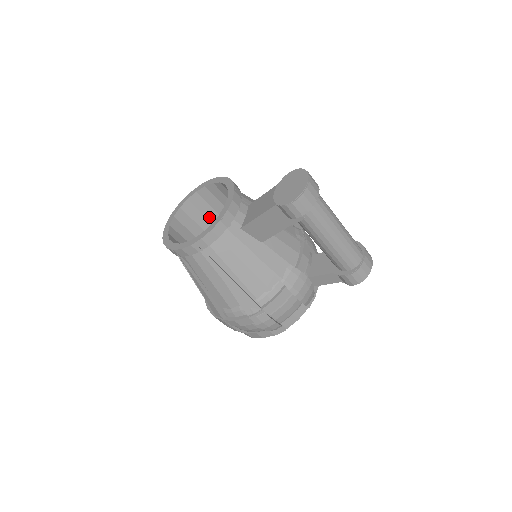
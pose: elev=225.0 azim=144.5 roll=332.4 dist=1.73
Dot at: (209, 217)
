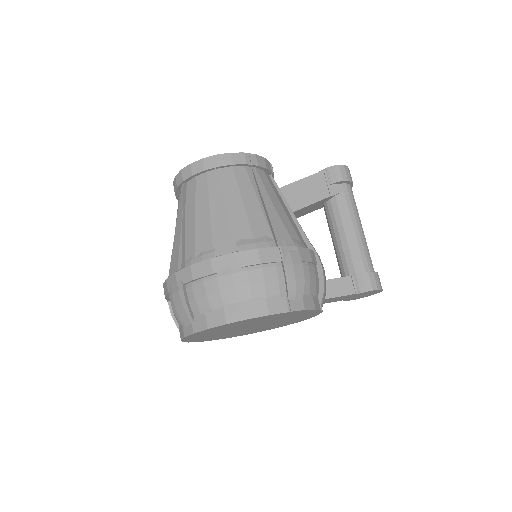
Dot at: occluded
